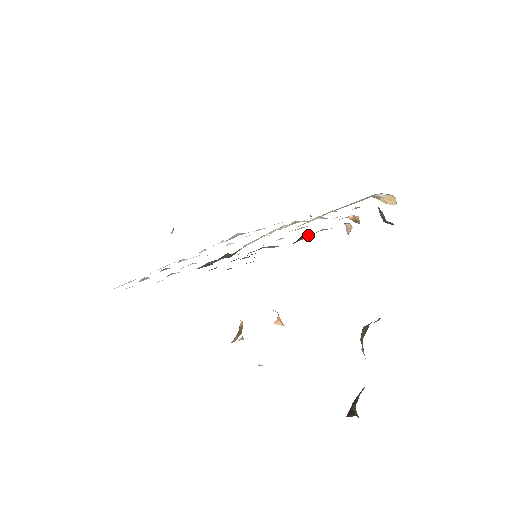
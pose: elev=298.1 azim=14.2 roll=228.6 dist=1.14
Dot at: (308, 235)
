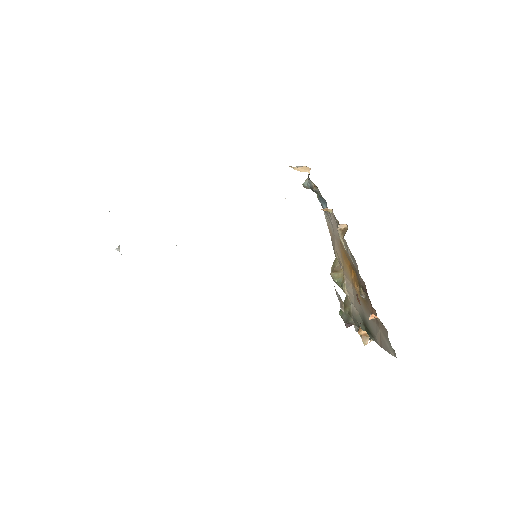
Dot at: occluded
